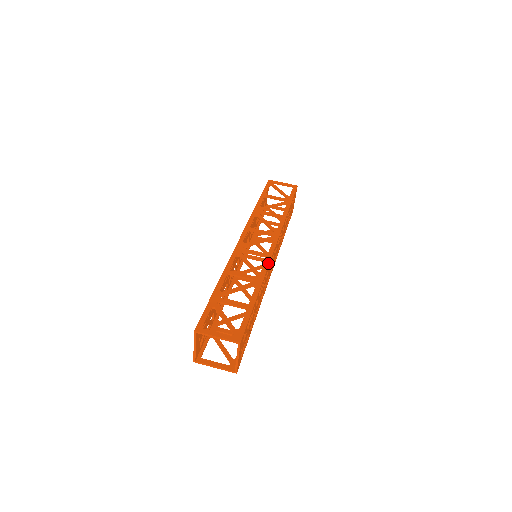
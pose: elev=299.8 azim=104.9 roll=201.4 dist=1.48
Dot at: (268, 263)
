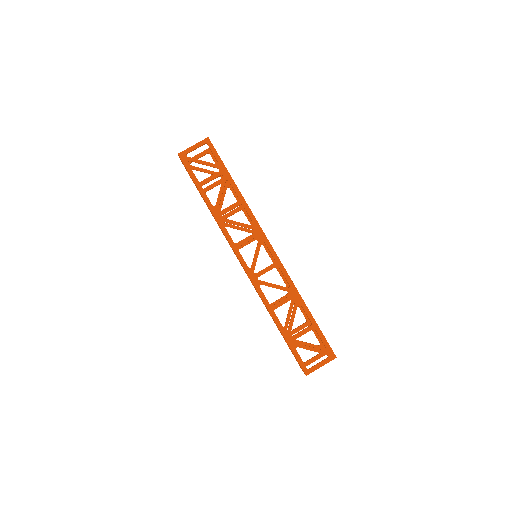
Dot at: (286, 272)
